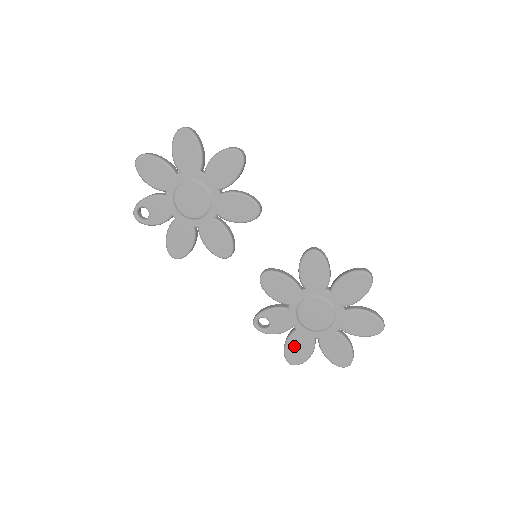
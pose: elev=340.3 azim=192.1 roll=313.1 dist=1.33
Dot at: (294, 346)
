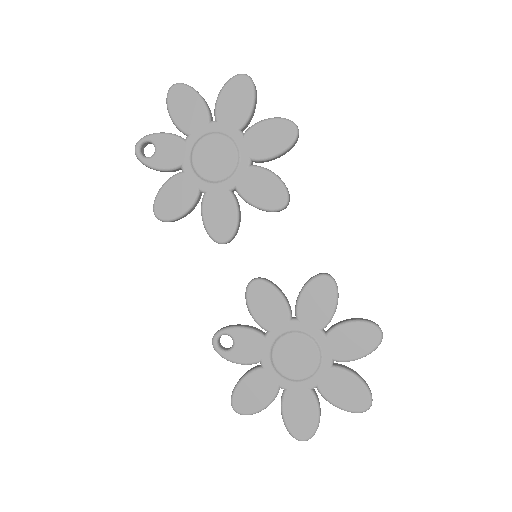
Dot at: (250, 387)
